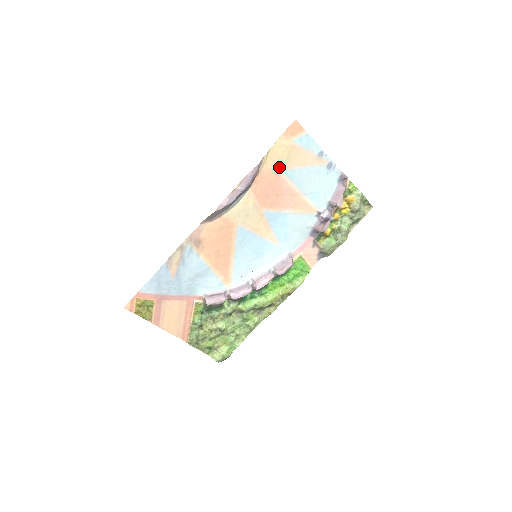
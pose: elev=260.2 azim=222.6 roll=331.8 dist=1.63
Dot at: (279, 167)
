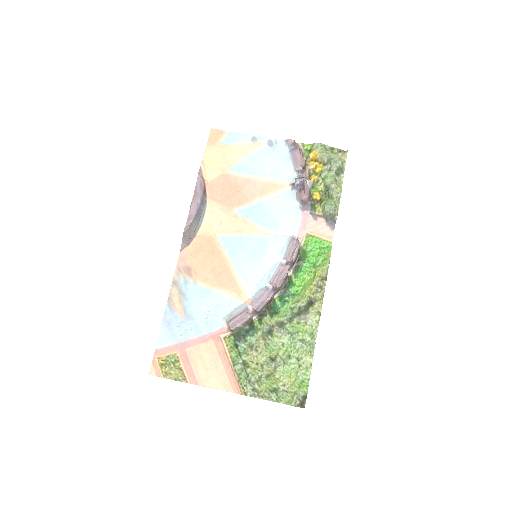
Dot at: (223, 169)
